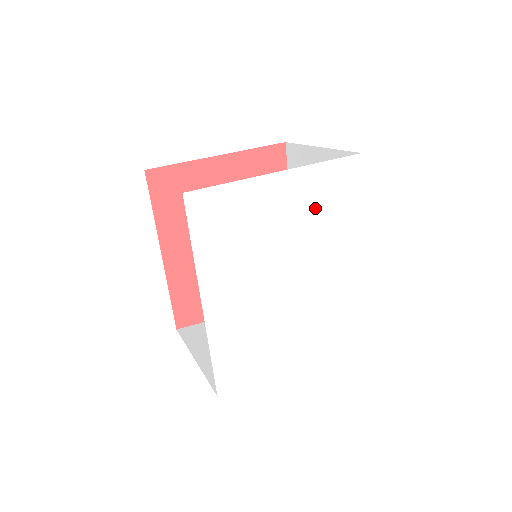
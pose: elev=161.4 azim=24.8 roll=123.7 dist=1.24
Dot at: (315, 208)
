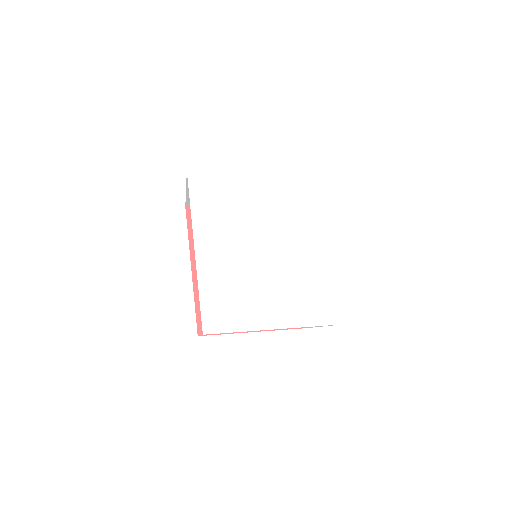
Dot at: (286, 195)
